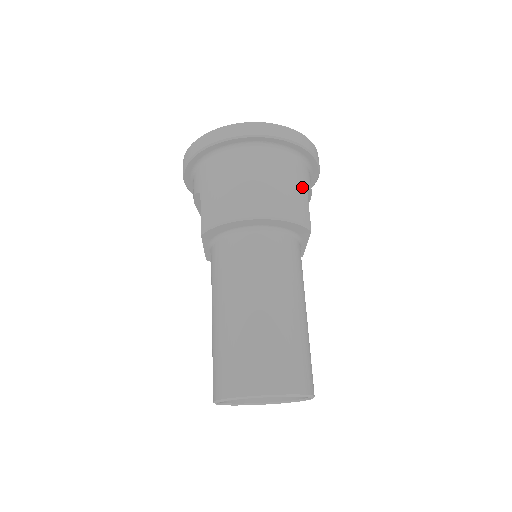
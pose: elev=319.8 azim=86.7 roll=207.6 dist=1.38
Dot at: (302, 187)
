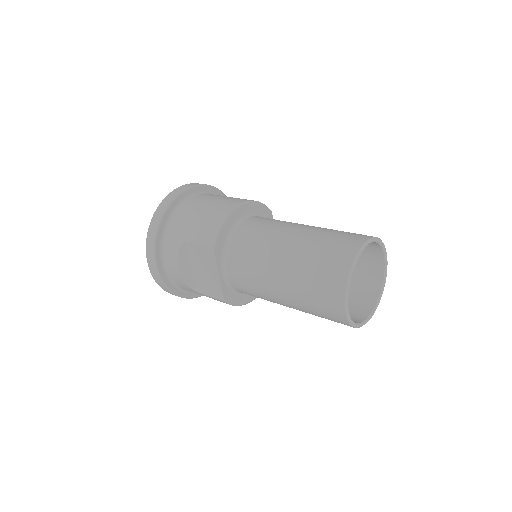
Dot at: occluded
